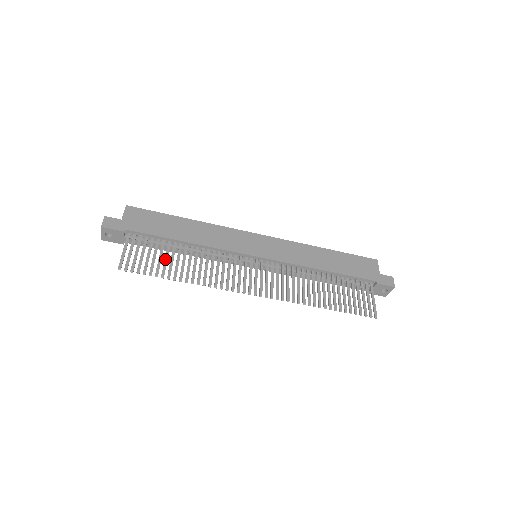
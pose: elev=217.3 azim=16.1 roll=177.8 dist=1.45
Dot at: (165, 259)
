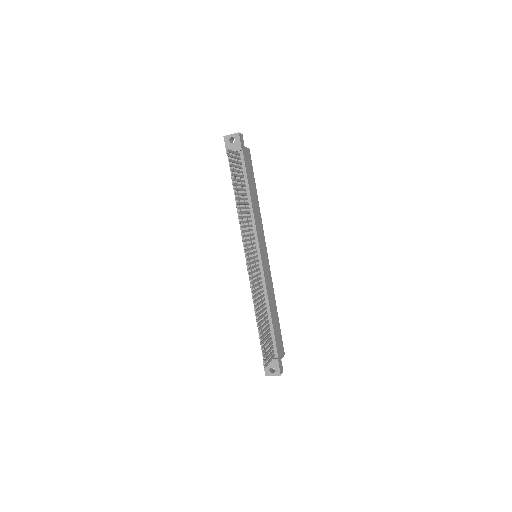
Dot at: (240, 184)
